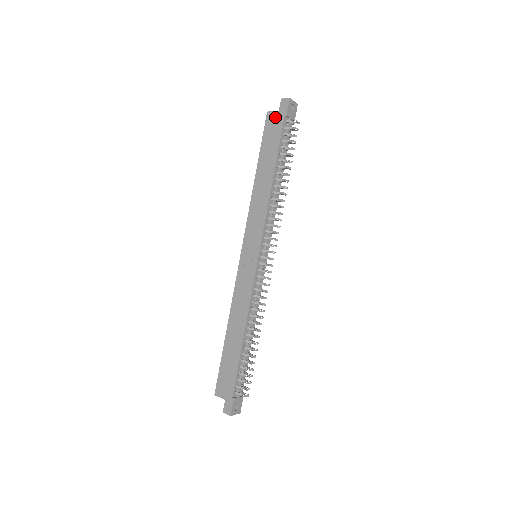
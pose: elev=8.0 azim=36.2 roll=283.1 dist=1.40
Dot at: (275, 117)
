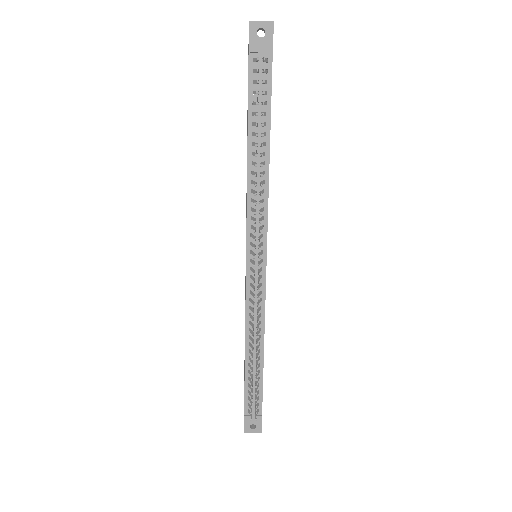
Dot at: occluded
